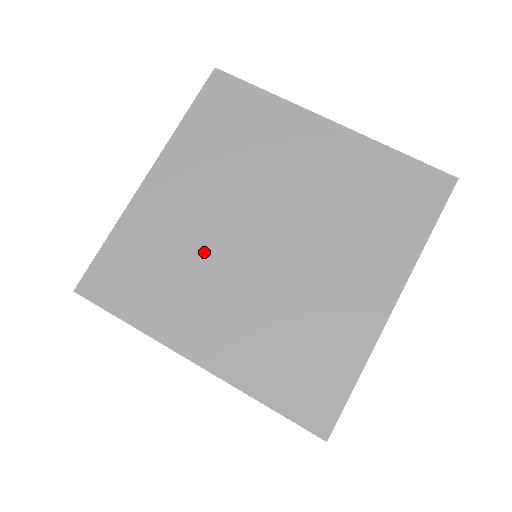
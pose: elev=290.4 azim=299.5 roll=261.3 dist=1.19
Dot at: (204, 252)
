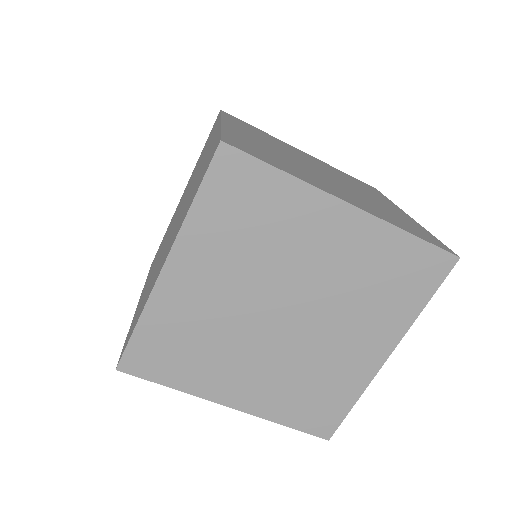
Dot at: (229, 332)
